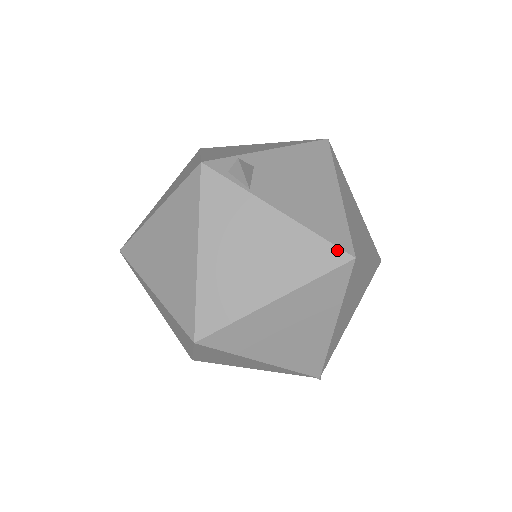
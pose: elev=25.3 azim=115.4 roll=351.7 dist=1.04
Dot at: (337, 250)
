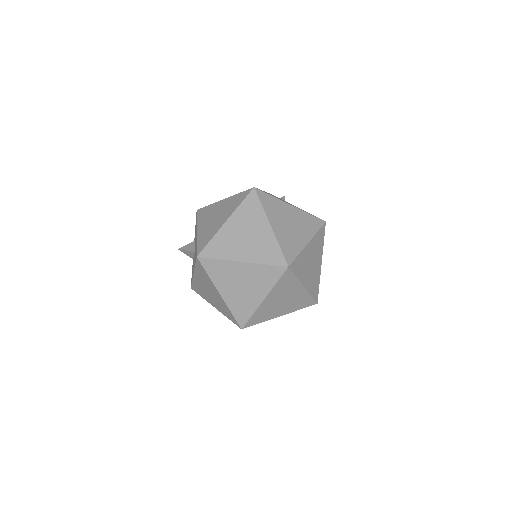
Dot at: occluded
